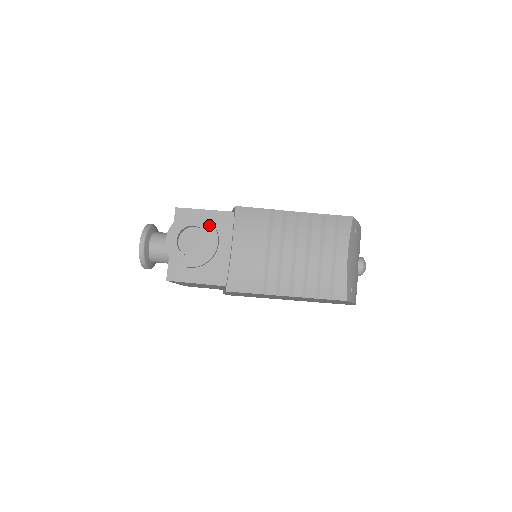
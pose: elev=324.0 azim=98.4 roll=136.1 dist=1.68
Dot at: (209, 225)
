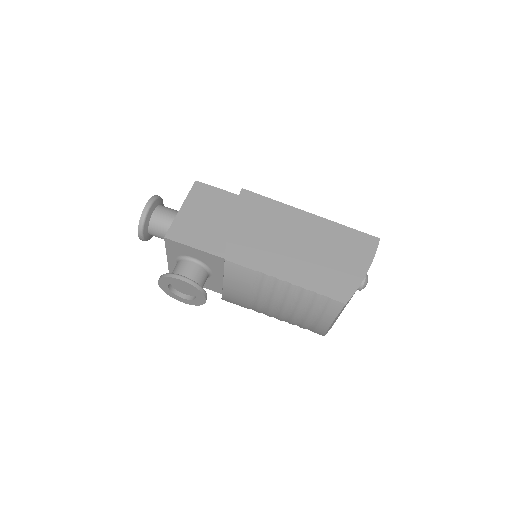
Dot at: (196, 290)
